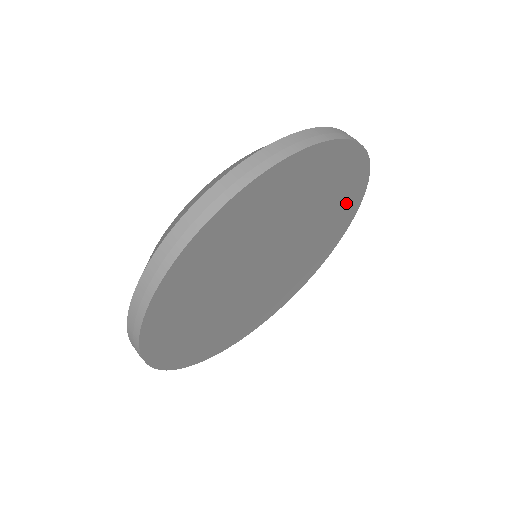
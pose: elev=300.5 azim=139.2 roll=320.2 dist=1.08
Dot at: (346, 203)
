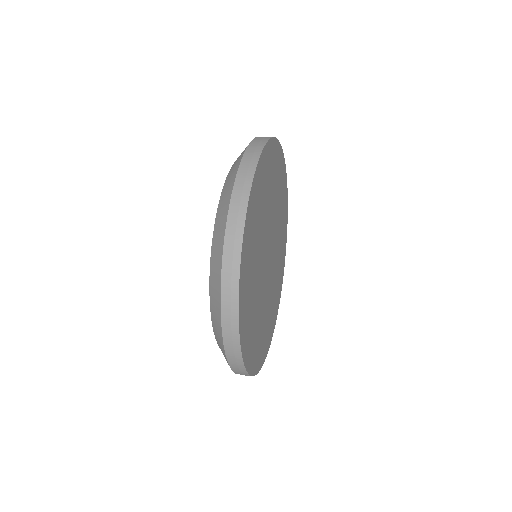
Dot at: (284, 223)
